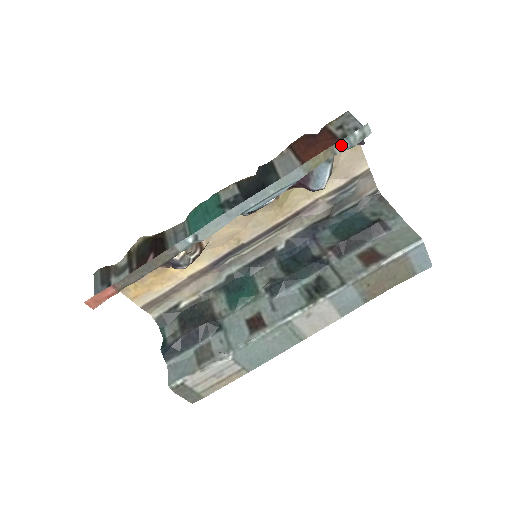
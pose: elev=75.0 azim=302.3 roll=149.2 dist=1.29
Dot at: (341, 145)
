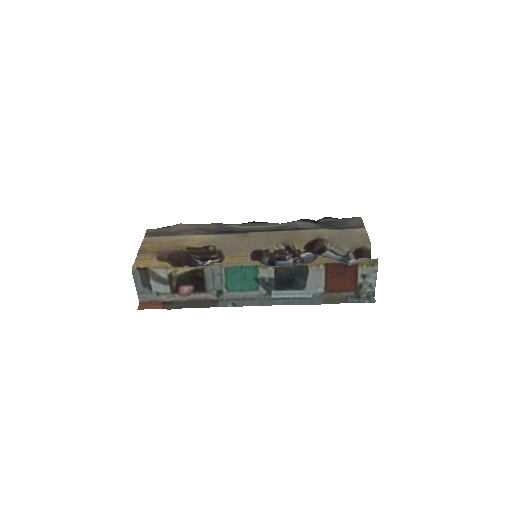
Dot at: (353, 301)
